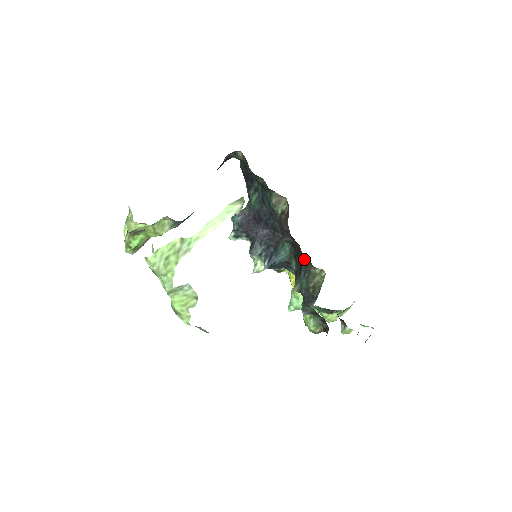
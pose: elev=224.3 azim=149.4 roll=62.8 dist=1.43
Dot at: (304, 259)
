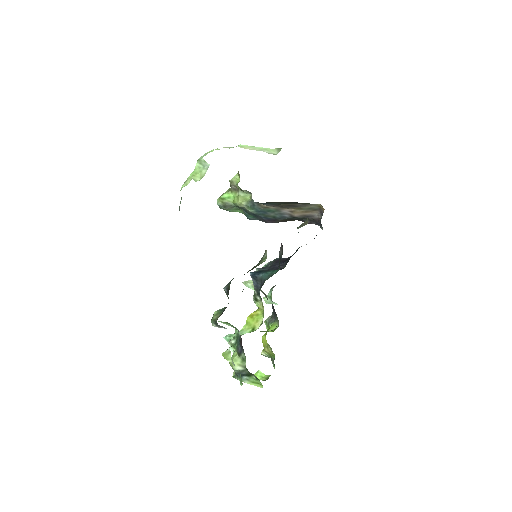
Dot at: occluded
